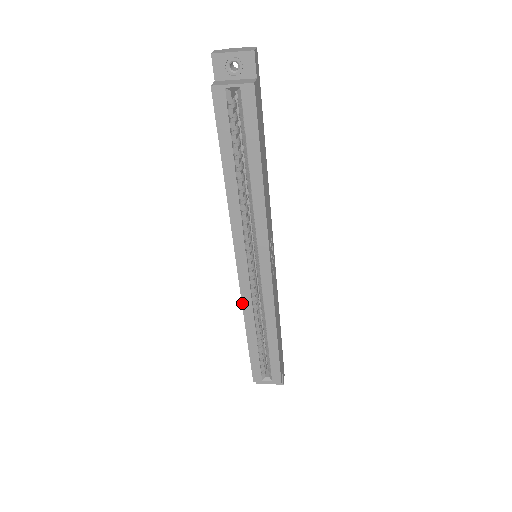
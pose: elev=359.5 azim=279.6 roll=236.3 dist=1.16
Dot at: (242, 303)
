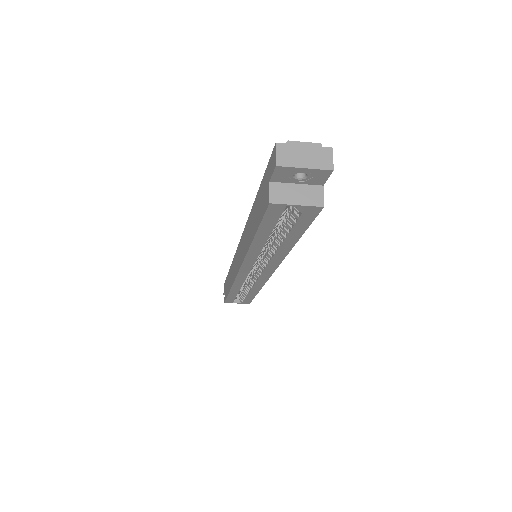
Dot at: (234, 283)
